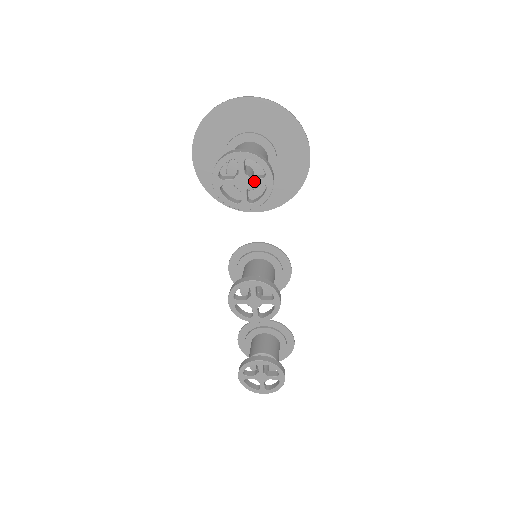
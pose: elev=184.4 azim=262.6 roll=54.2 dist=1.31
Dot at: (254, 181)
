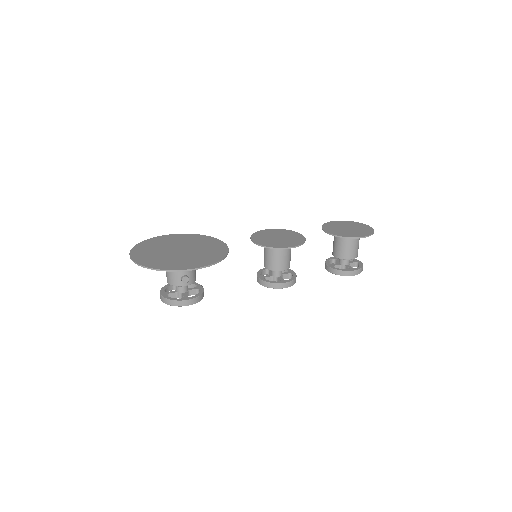
Dot at: occluded
